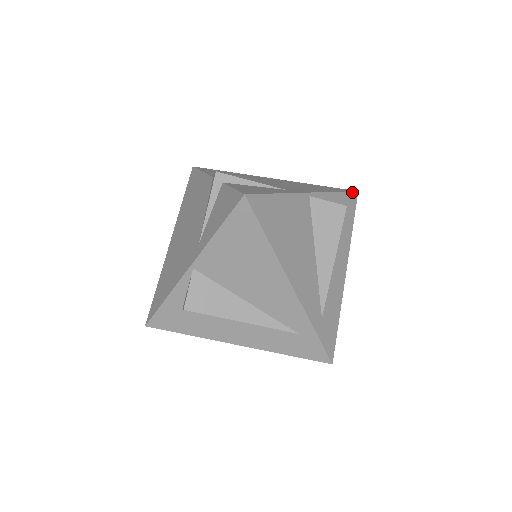
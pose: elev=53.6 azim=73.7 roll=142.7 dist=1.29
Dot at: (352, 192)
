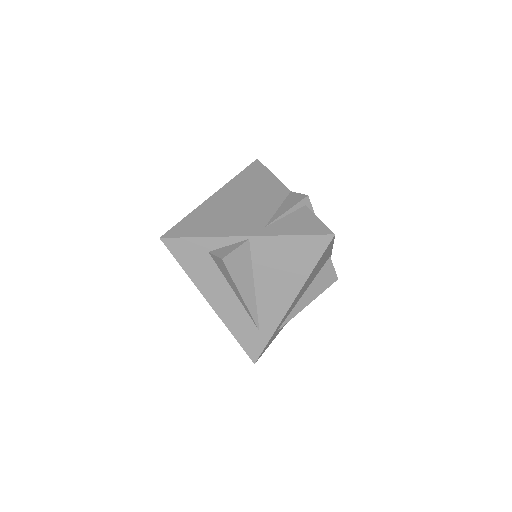
Dot at: occluded
